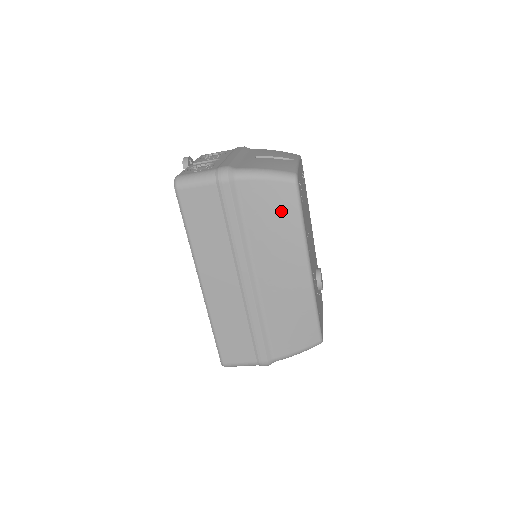
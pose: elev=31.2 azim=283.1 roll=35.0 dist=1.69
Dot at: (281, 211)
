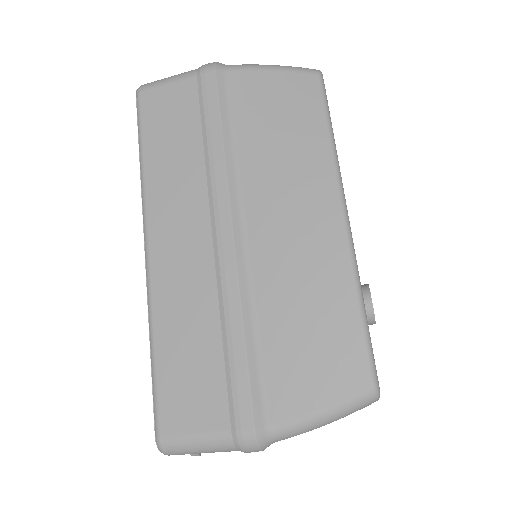
Dot at: (294, 113)
